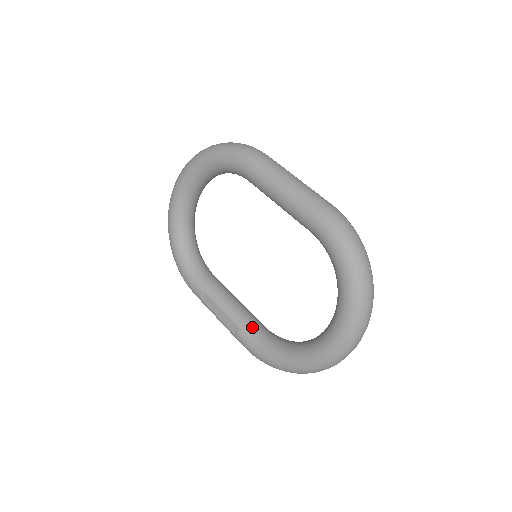
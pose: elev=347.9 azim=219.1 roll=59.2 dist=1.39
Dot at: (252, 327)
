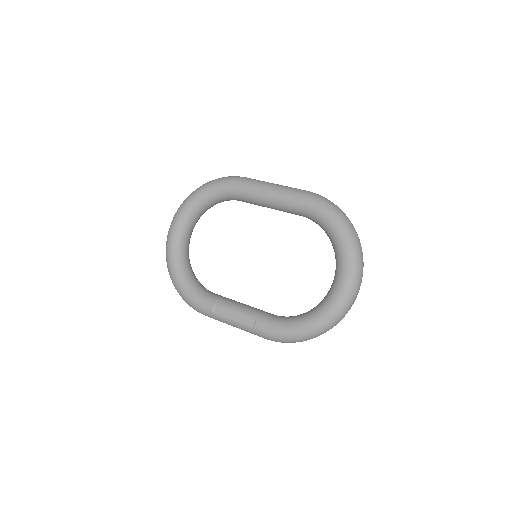
Dot at: (267, 315)
